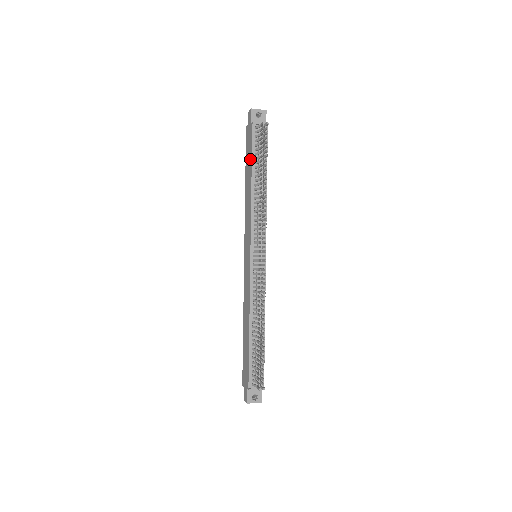
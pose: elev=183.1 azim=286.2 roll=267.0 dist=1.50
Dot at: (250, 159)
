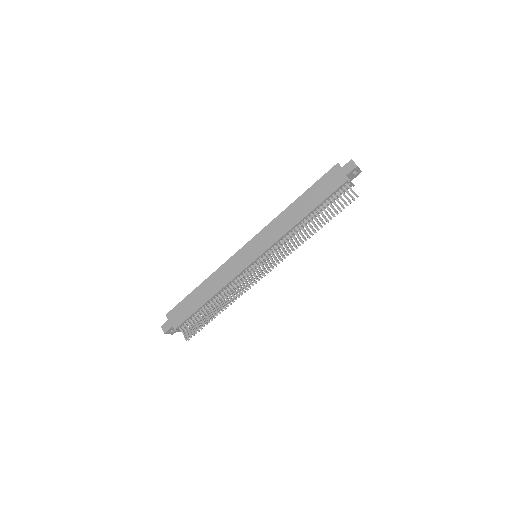
Dot at: (320, 199)
